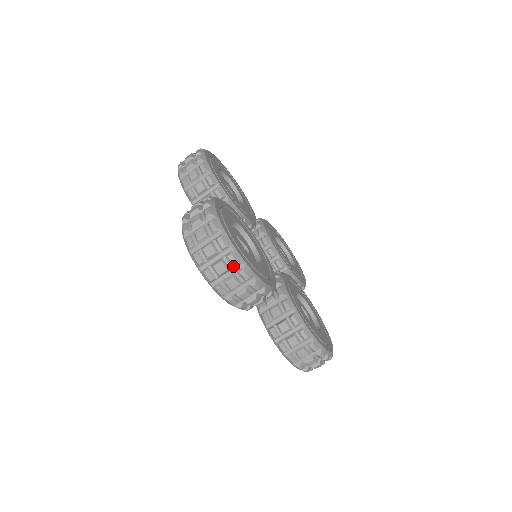
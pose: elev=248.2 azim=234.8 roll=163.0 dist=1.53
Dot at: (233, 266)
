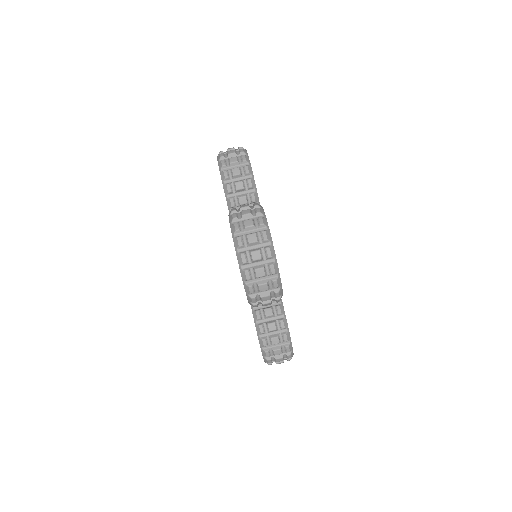
Dot at: (270, 274)
